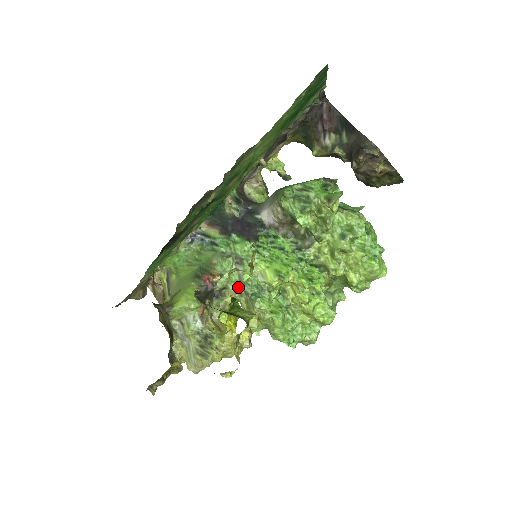
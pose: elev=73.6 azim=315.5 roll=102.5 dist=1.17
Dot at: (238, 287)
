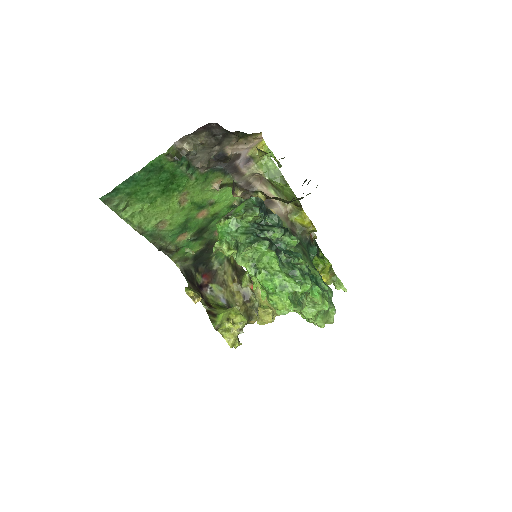
Dot at: occluded
